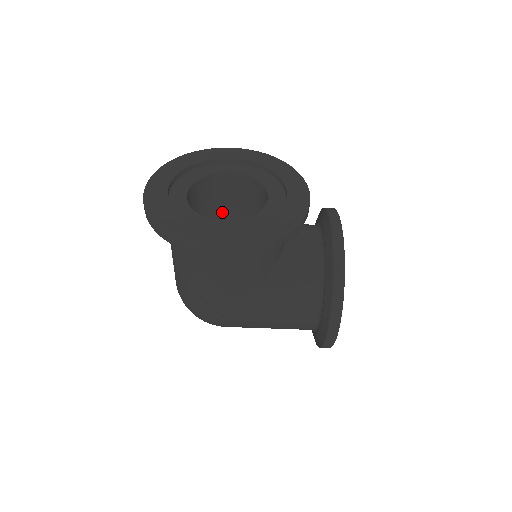
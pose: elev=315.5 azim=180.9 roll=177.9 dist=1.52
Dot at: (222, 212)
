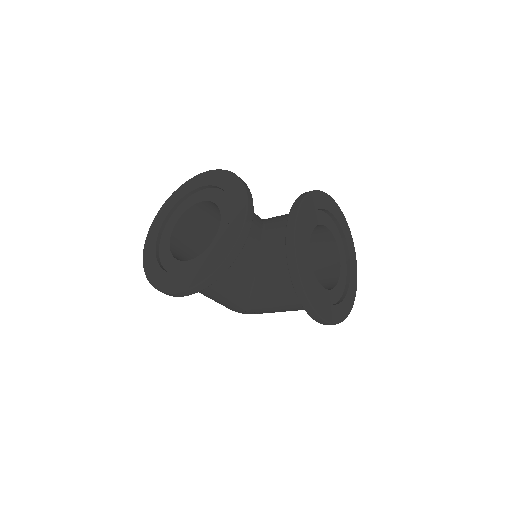
Dot at: occluded
